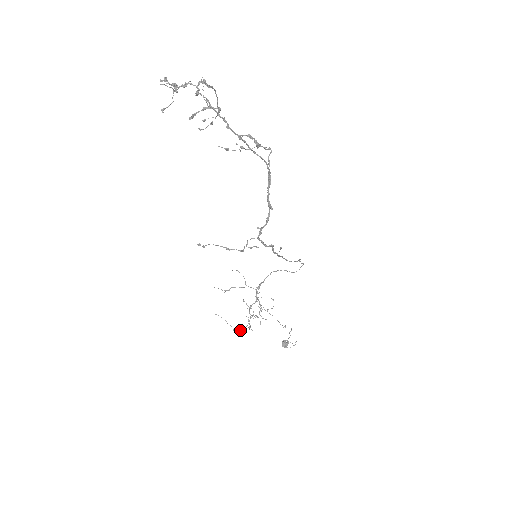
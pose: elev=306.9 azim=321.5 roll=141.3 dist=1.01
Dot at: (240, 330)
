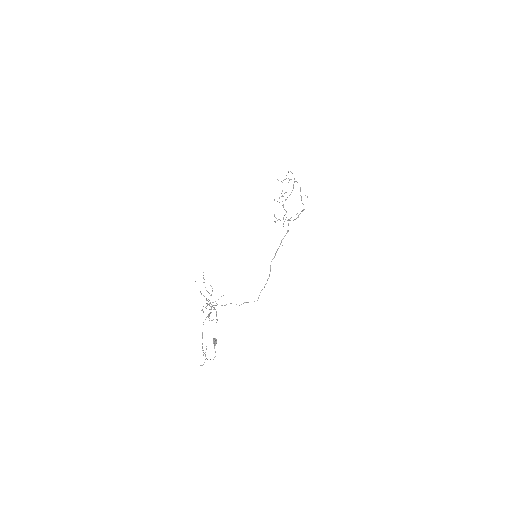
Dot at: occluded
